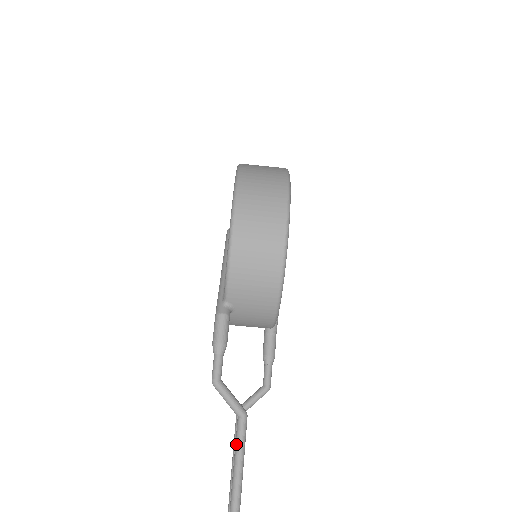
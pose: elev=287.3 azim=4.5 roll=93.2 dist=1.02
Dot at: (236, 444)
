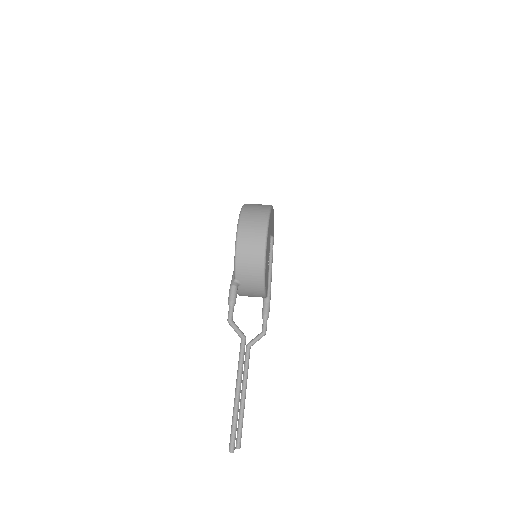
Dot at: (240, 352)
